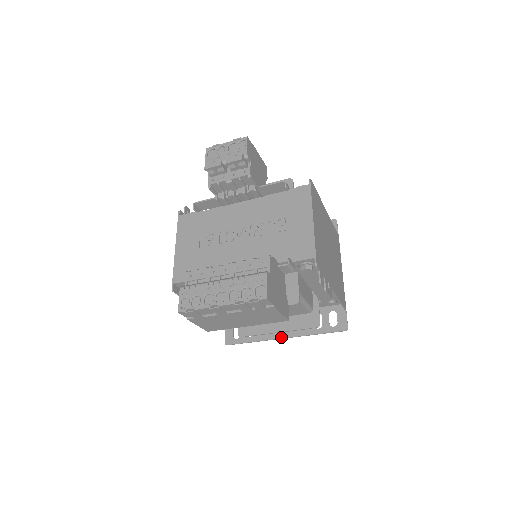
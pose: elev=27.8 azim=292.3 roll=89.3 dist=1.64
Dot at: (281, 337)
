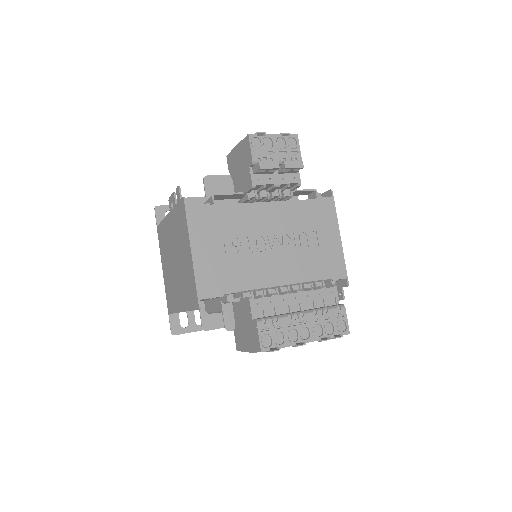
Dot at: occluded
